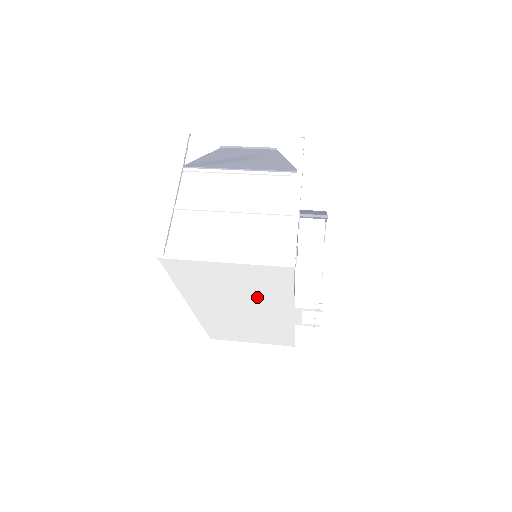
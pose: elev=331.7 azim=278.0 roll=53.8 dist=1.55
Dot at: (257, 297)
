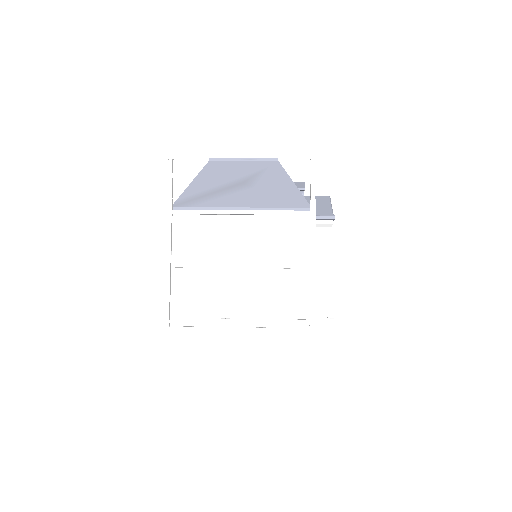
Dot at: occluded
